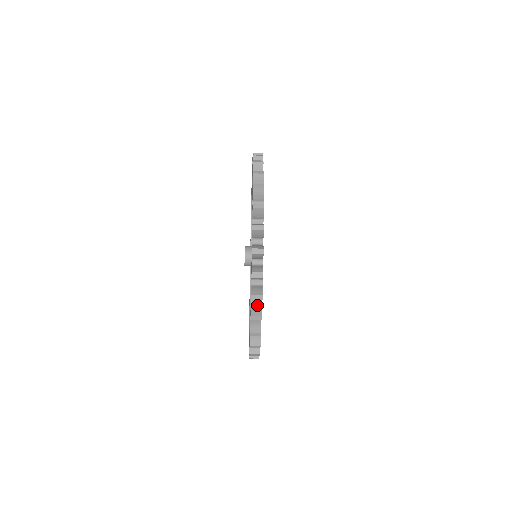
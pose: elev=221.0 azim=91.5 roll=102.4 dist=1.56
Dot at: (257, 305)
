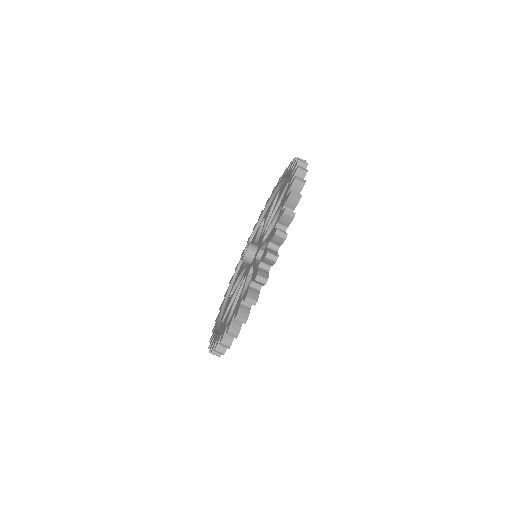
Dot at: occluded
